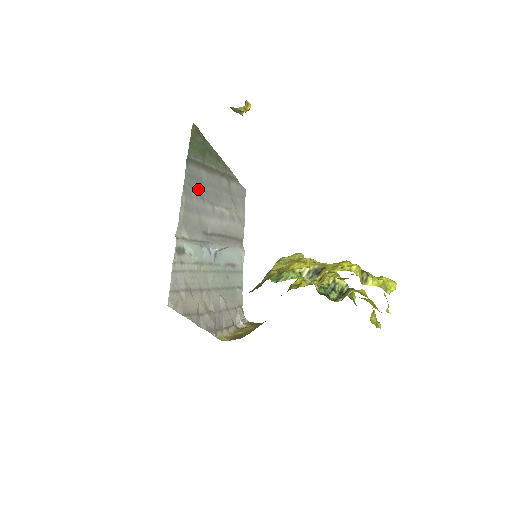
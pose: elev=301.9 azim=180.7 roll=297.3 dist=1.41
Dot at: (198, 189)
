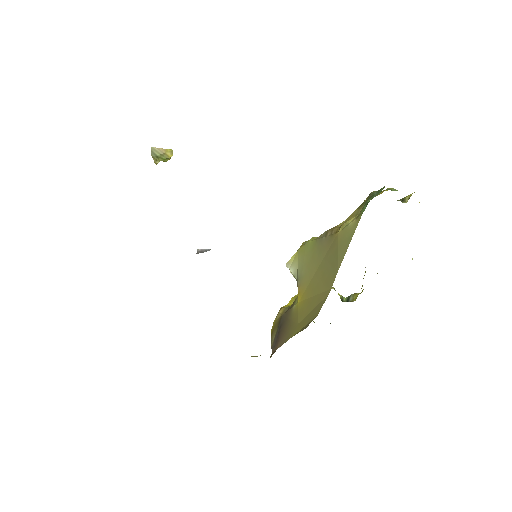
Dot at: occluded
